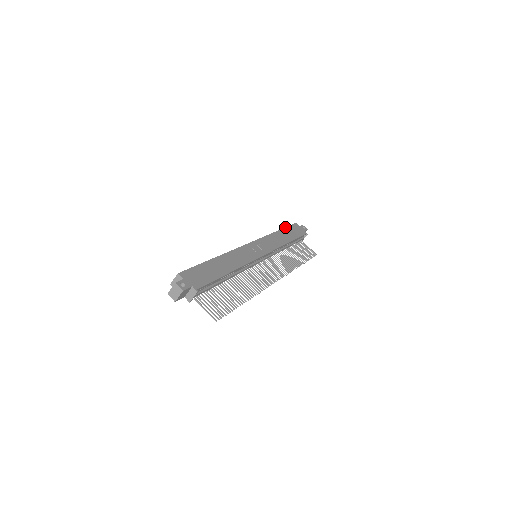
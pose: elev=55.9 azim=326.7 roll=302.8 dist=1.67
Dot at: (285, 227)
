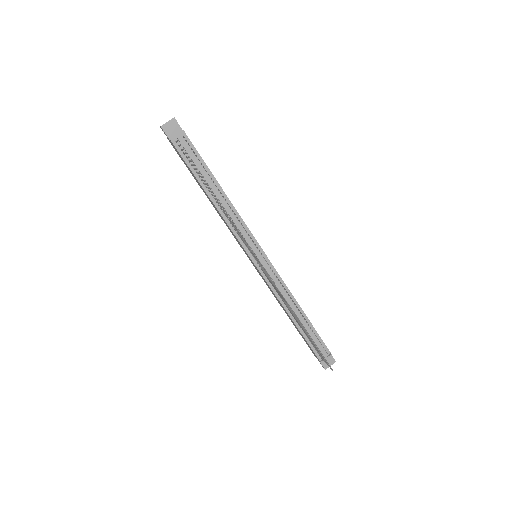
Dot at: occluded
